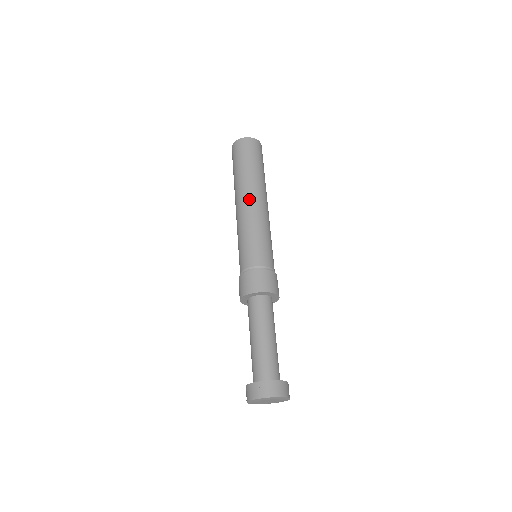
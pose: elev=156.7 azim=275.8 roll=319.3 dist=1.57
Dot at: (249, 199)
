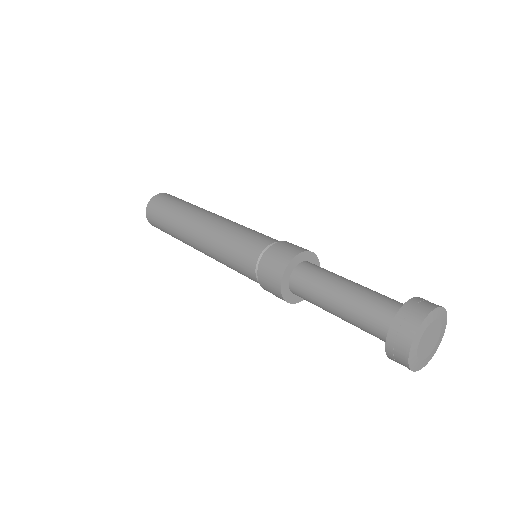
Dot at: (216, 214)
